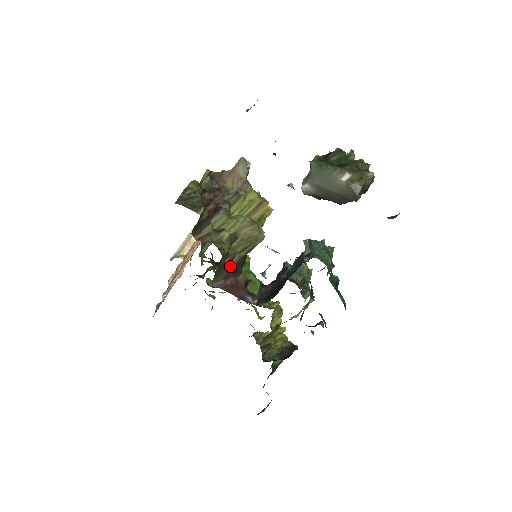
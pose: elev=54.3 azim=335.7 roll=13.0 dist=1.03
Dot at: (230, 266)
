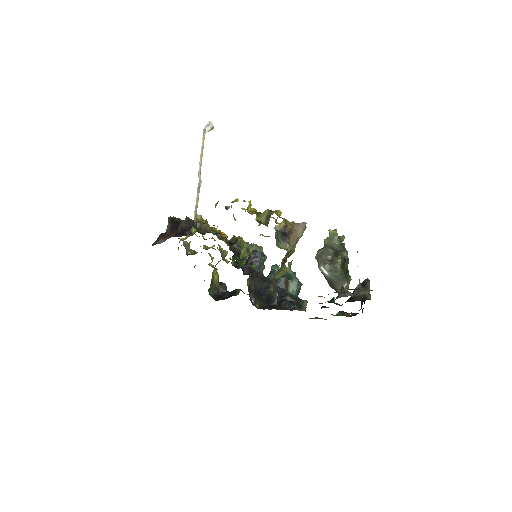
Dot at: occluded
